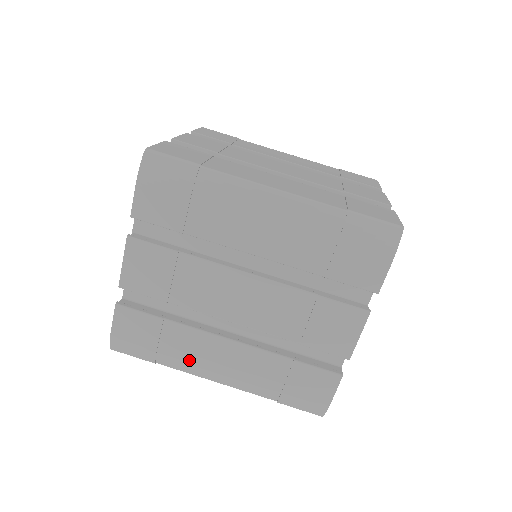
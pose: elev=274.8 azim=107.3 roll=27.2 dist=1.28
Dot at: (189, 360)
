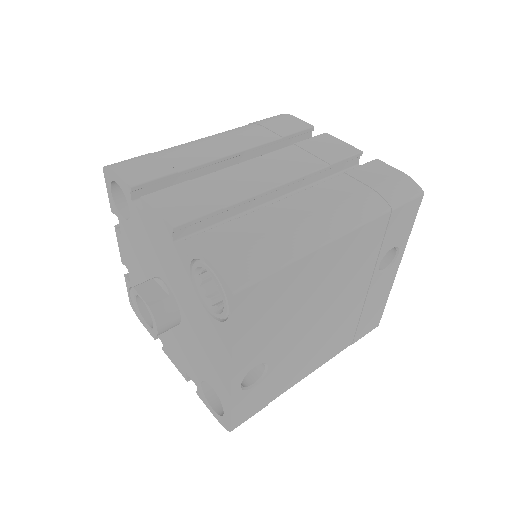
Dot at: (297, 228)
